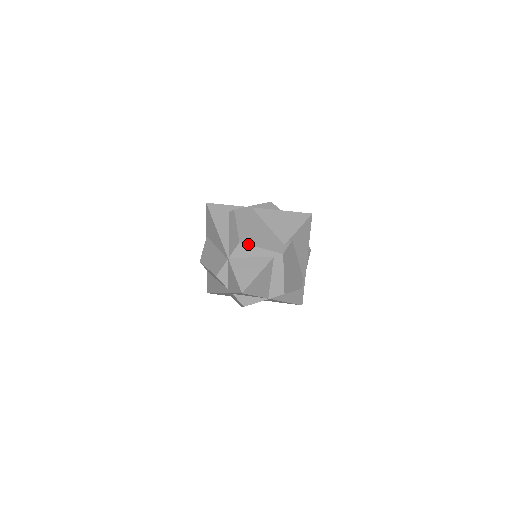
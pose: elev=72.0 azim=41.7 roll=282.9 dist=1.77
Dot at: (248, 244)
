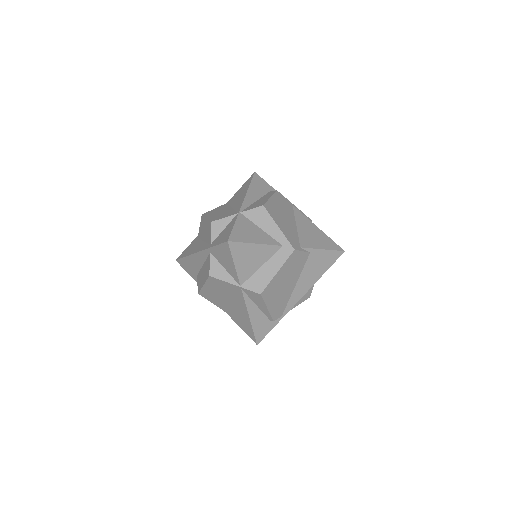
Dot at: (270, 213)
